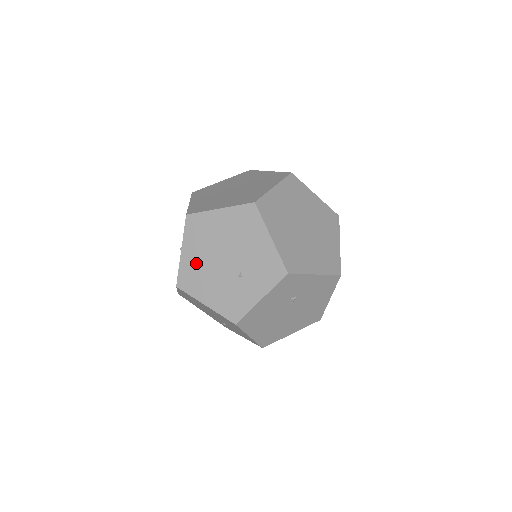
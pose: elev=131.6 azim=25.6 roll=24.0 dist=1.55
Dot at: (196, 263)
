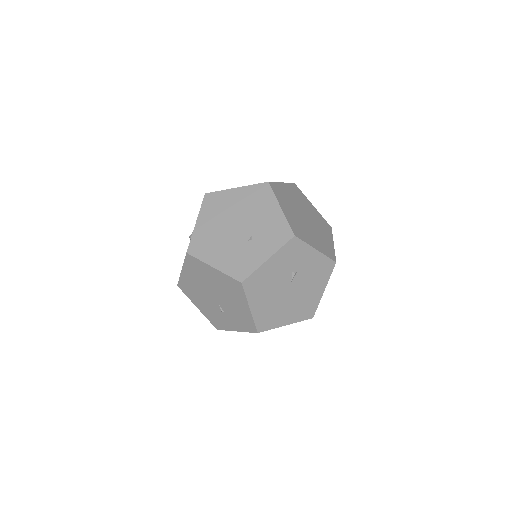
Dot at: (209, 232)
